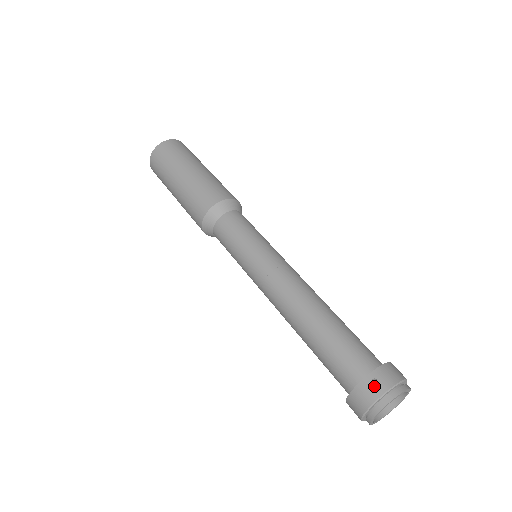
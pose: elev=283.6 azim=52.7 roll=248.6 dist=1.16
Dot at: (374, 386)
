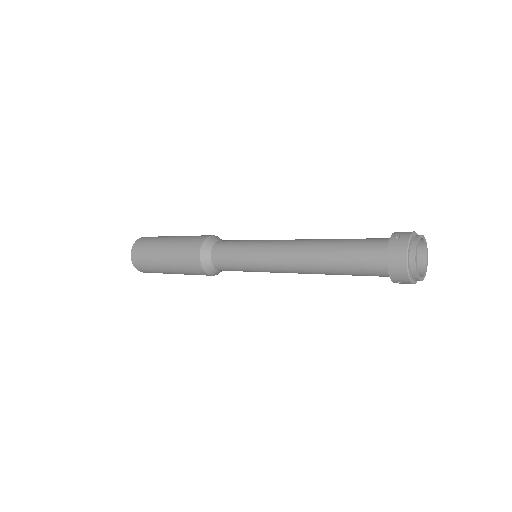
Dot at: (399, 239)
